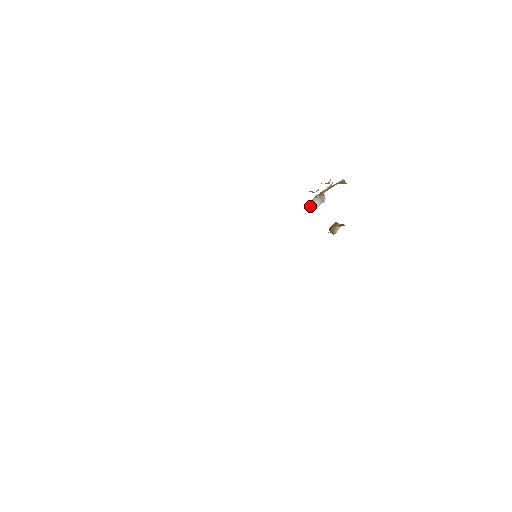
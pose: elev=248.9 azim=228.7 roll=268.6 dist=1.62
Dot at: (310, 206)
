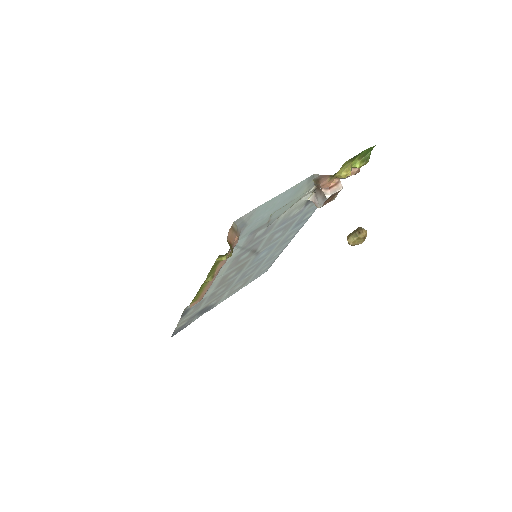
Dot at: (290, 207)
